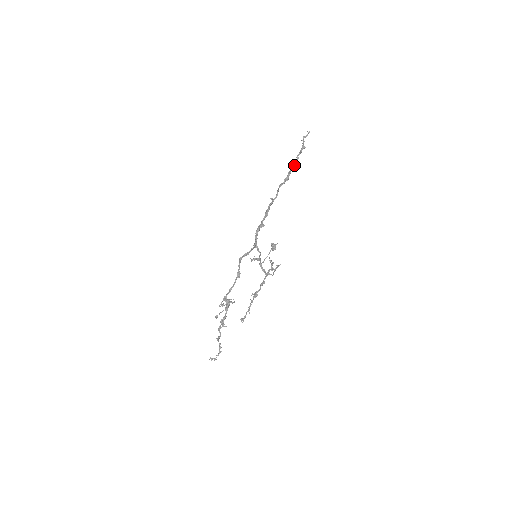
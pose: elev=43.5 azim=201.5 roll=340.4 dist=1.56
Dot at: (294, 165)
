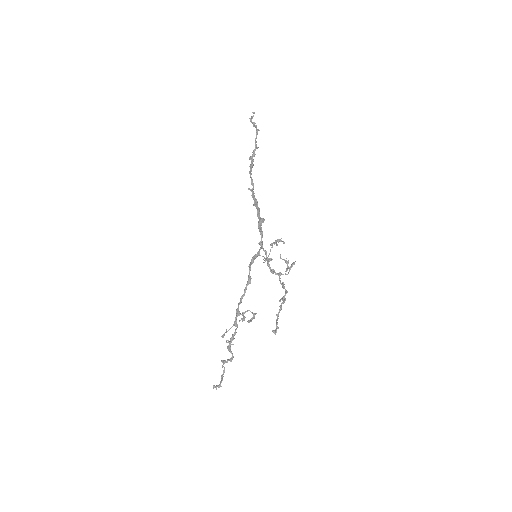
Dot at: (254, 150)
